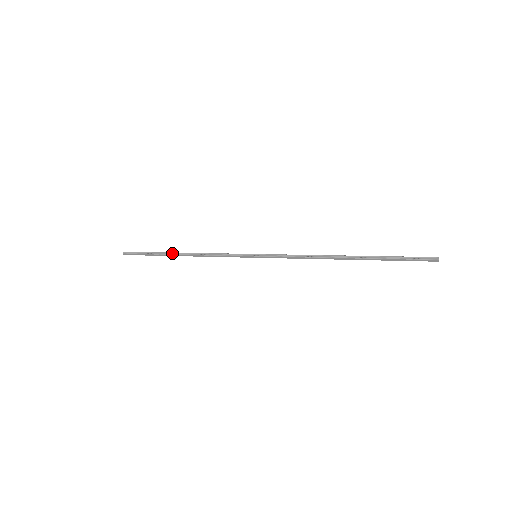
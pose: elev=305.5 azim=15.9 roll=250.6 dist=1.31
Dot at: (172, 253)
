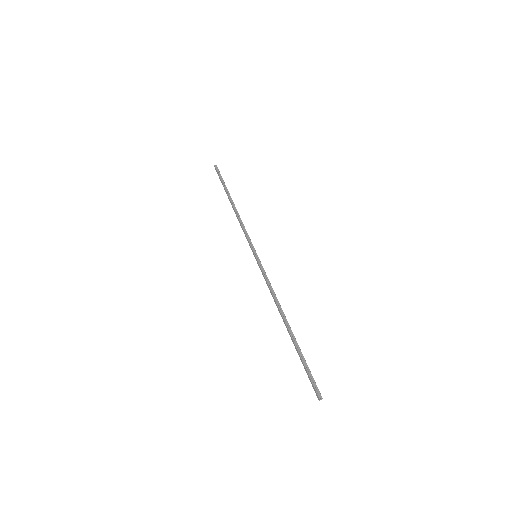
Dot at: (230, 197)
